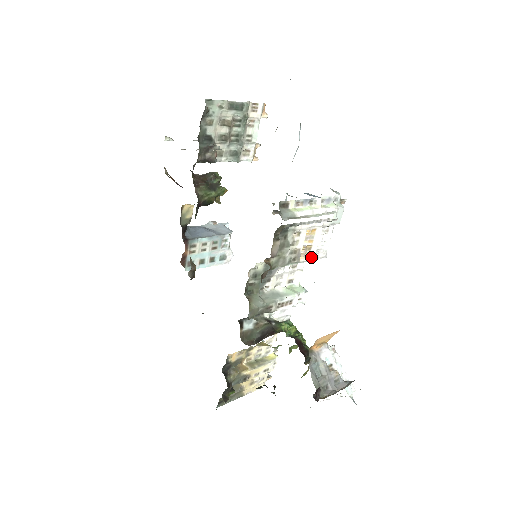
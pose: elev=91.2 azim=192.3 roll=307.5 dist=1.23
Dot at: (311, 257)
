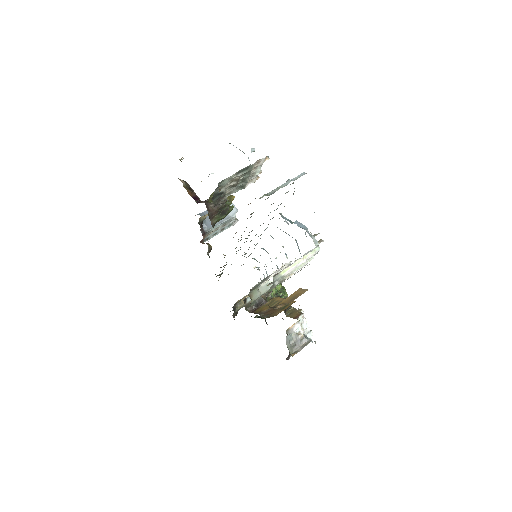
Dot at: occluded
